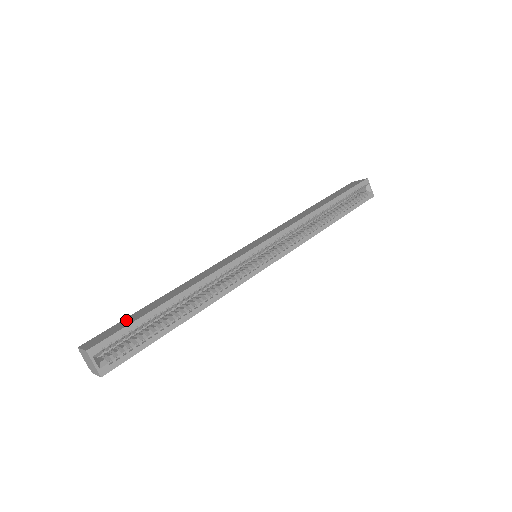
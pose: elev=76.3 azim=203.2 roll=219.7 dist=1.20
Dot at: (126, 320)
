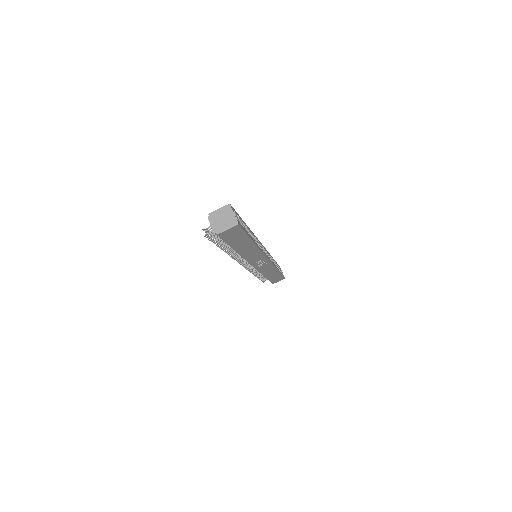
Dot at: occluded
